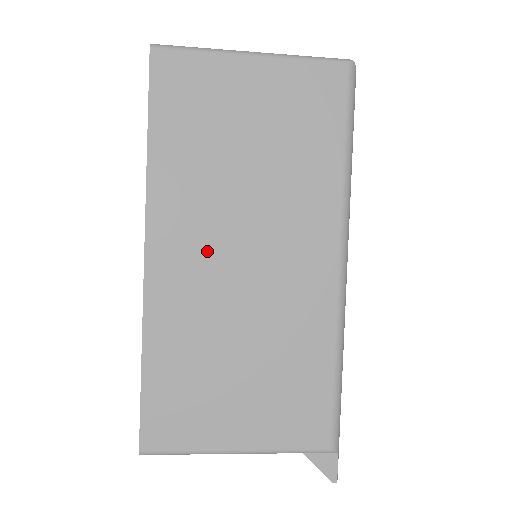
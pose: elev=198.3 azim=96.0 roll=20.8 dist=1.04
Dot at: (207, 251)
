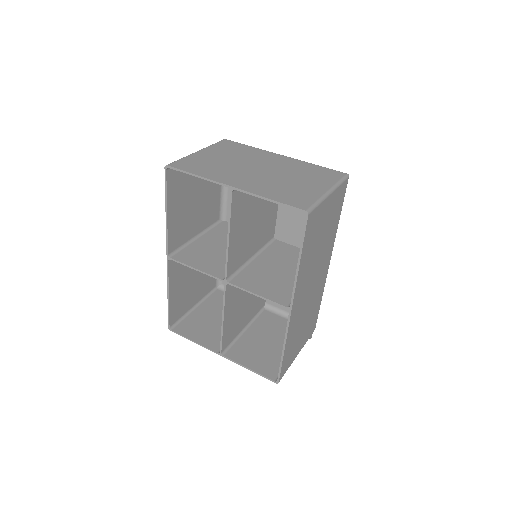
Dot at: (305, 291)
